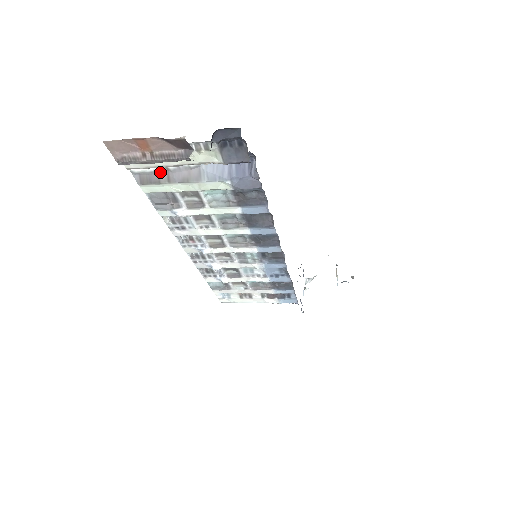
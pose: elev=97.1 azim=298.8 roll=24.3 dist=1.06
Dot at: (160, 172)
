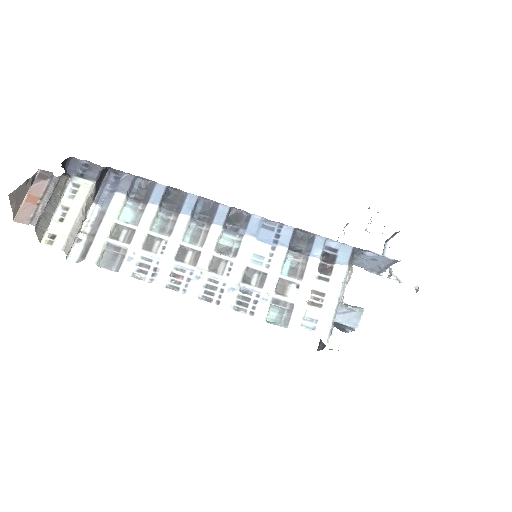
Dot at: (88, 240)
